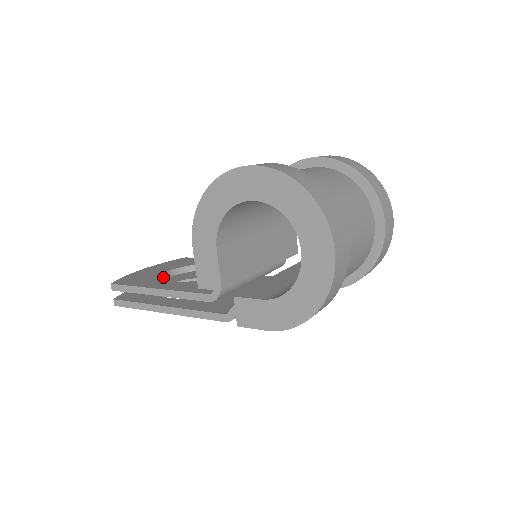
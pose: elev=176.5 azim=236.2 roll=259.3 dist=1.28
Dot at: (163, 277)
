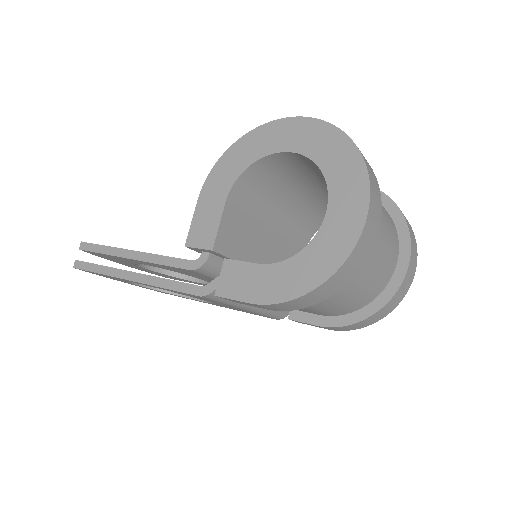
Dot at: occluded
